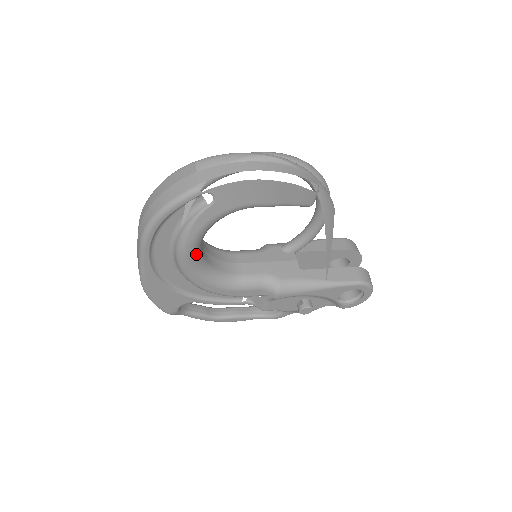
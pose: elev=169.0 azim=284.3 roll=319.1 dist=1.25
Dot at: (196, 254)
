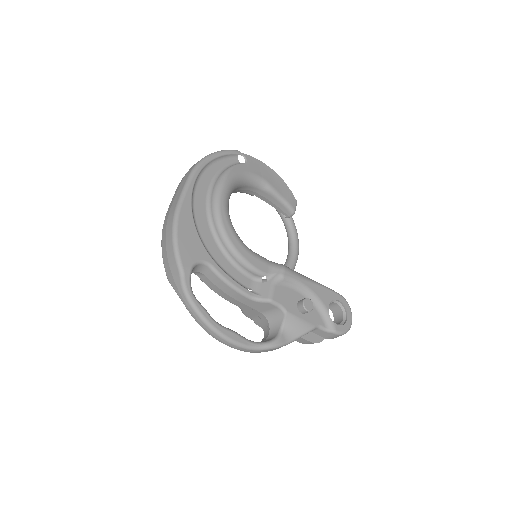
Dot at: (228, 196)
